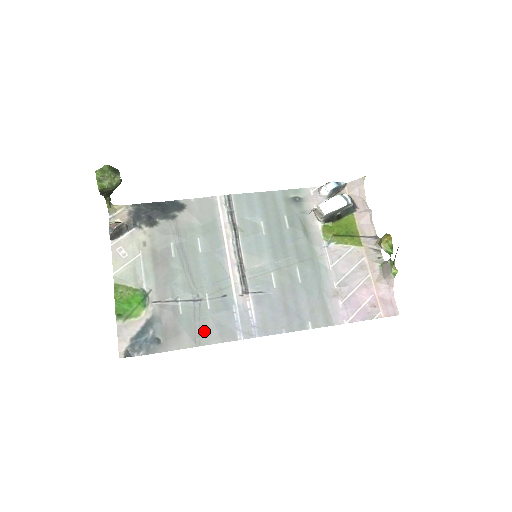
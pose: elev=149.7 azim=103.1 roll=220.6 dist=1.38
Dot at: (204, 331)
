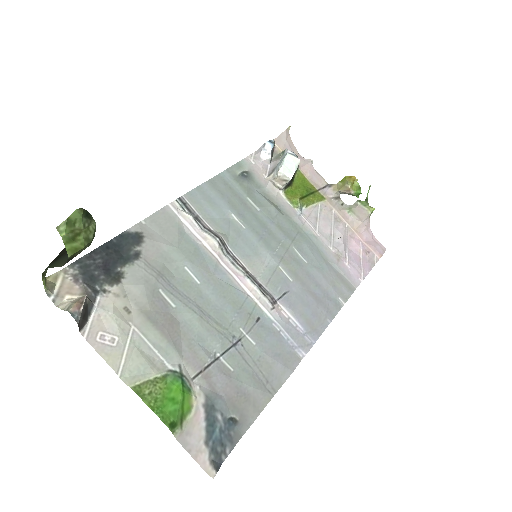
Dot at: (268, 373)
